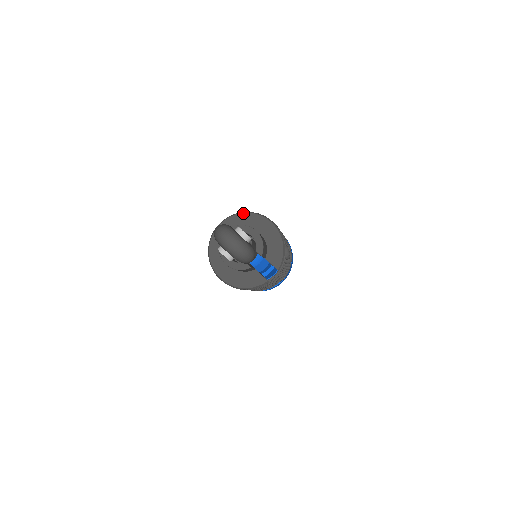
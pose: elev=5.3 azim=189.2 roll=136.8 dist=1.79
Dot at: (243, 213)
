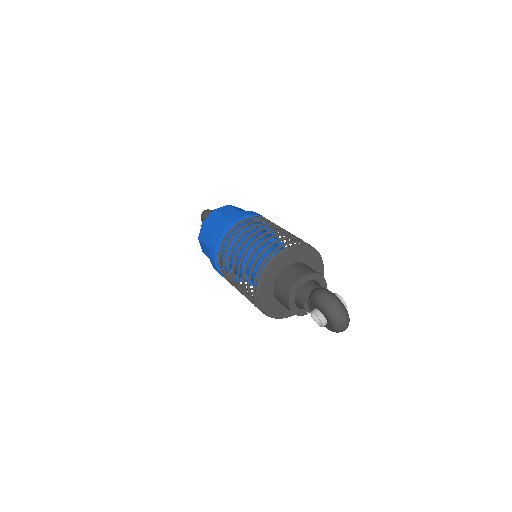
Dot at: (305, 246)
